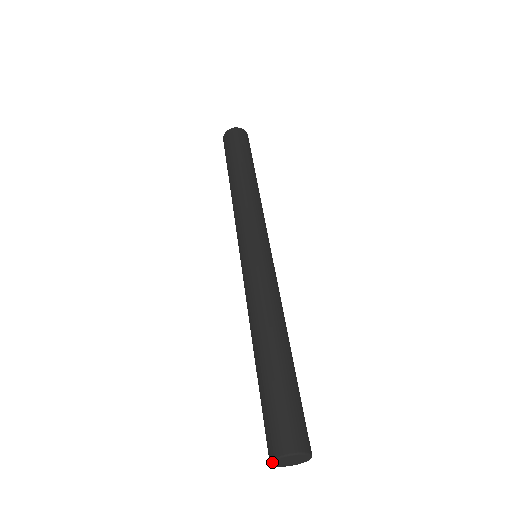
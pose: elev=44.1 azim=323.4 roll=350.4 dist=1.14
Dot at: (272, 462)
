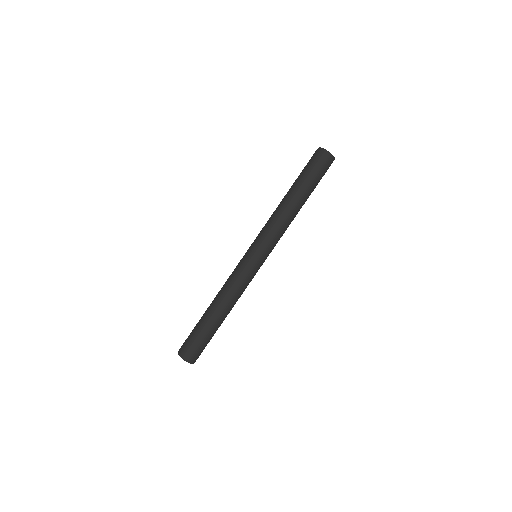
Dot at: occluded
